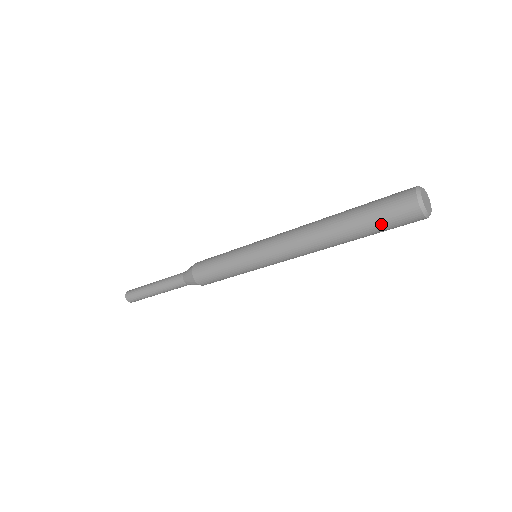
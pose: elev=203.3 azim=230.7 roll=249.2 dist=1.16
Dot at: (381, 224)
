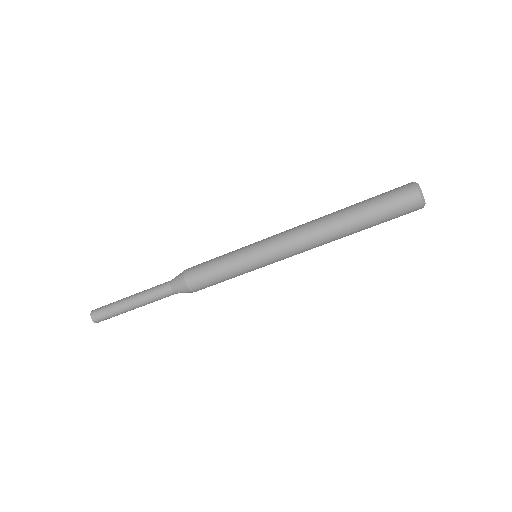
Dot at: (387, 216)
